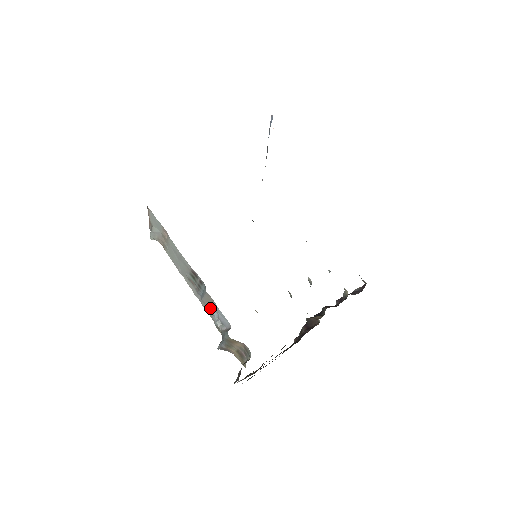
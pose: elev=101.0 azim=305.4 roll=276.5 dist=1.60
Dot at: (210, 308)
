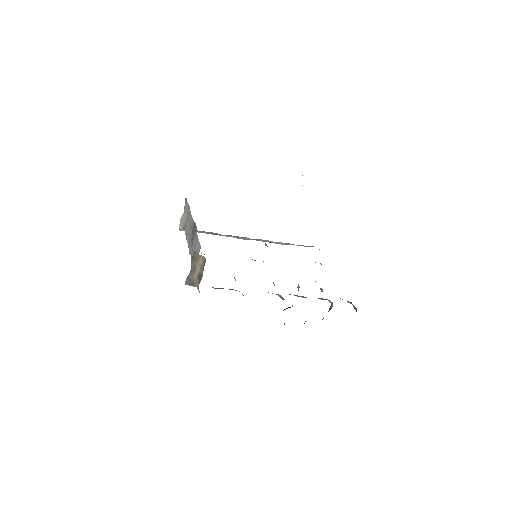
Dot at: (194, 251)
